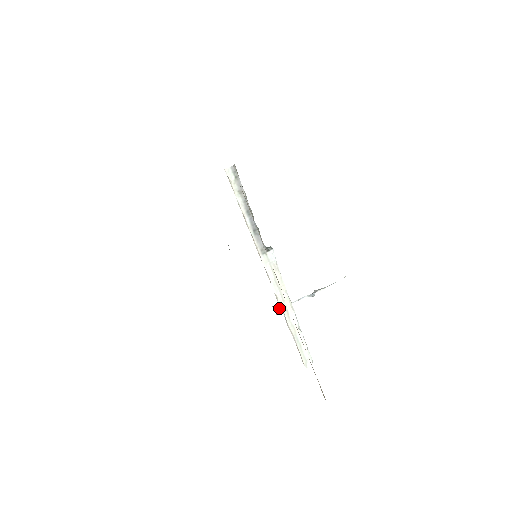
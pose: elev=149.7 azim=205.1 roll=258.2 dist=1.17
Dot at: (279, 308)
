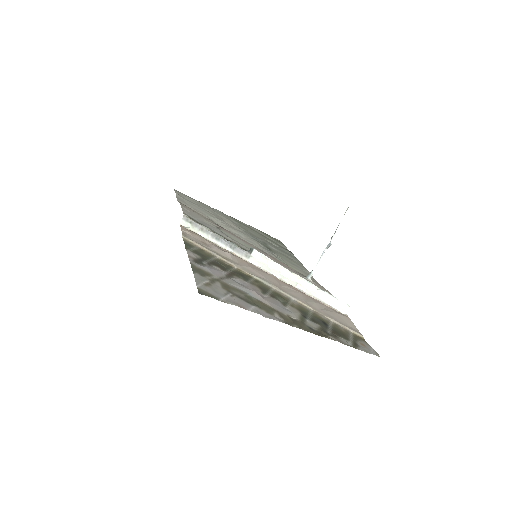
Dot at: (310, 274)
